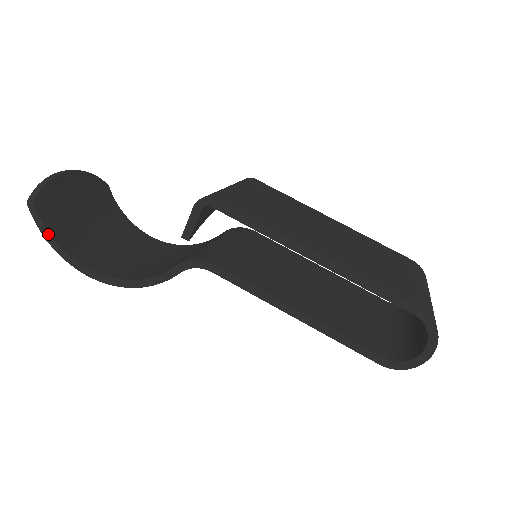
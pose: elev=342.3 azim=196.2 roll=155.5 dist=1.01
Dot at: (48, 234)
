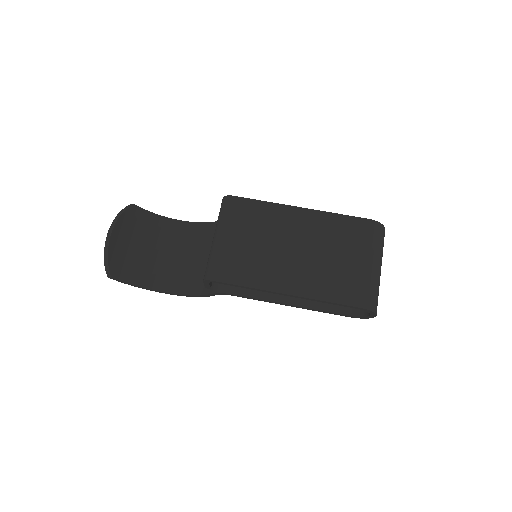
Dot at: (130, 284)
